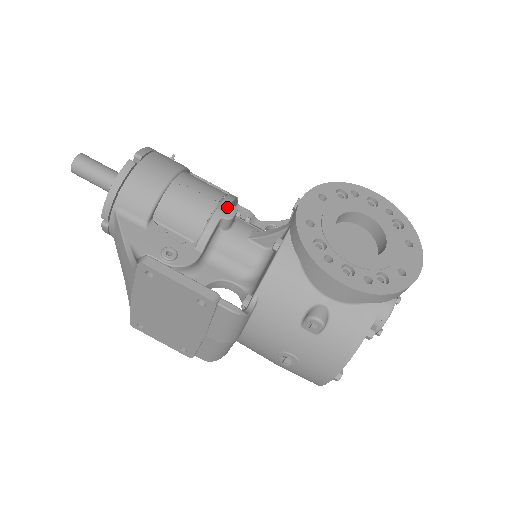
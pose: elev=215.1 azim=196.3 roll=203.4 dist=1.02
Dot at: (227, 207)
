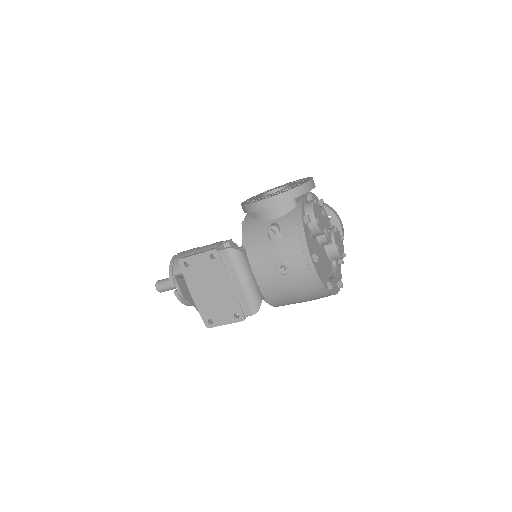
Dot at: occluded
